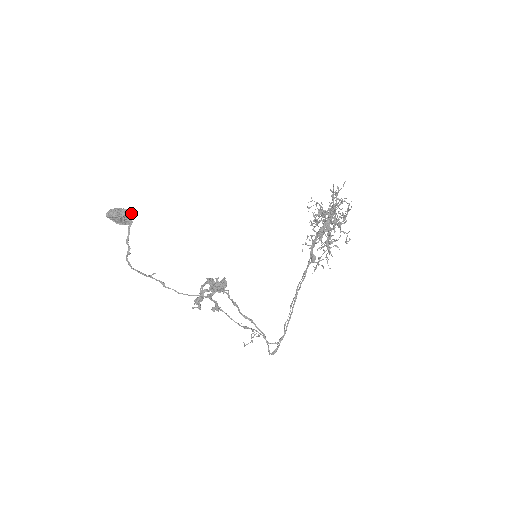
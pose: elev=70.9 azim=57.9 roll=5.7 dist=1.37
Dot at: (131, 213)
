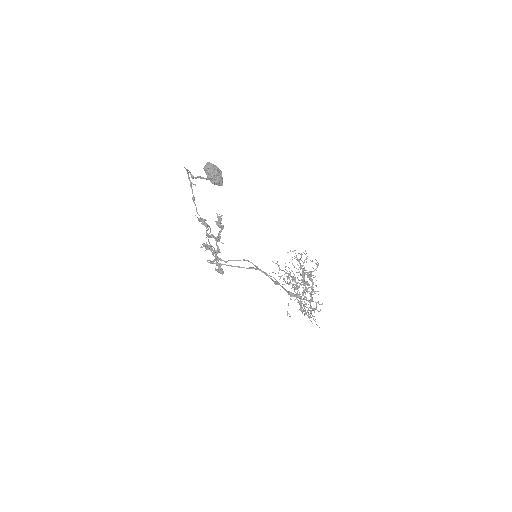
Dot at: (222, 185)
